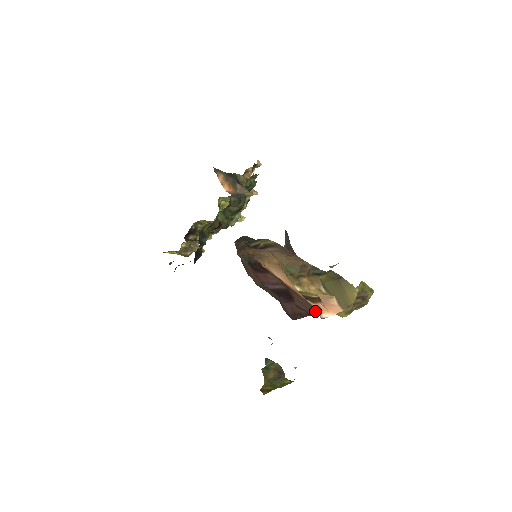
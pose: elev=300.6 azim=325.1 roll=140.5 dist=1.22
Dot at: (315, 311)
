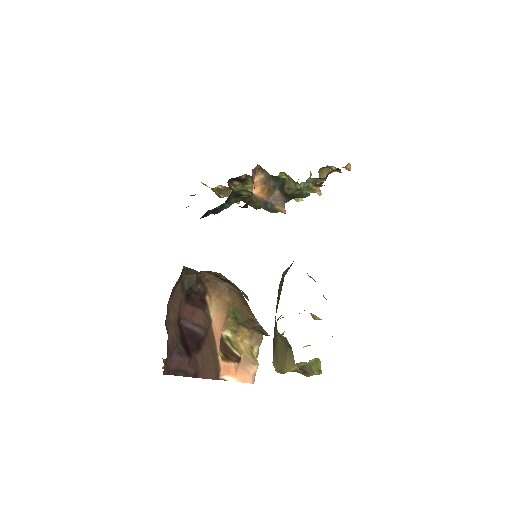
Dot at: (213, 373)
